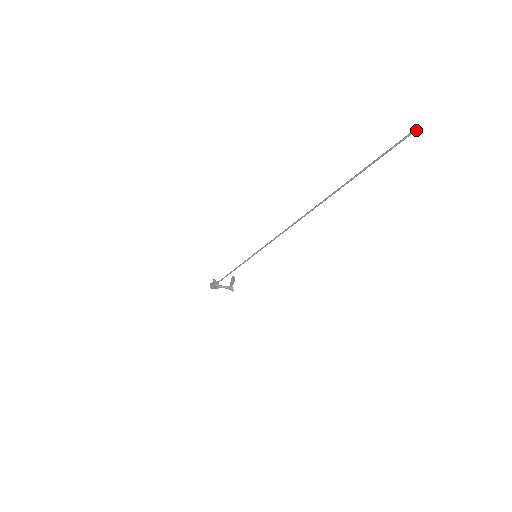
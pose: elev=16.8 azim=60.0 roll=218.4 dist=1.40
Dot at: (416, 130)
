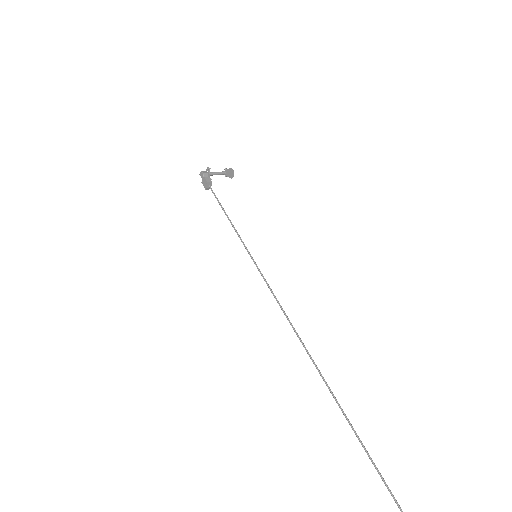
Dot at: out of frame
